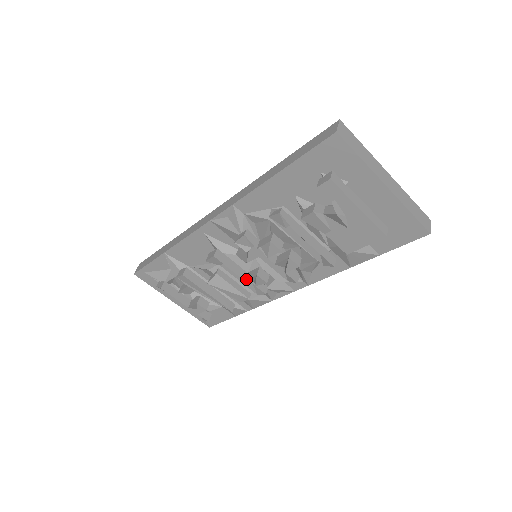
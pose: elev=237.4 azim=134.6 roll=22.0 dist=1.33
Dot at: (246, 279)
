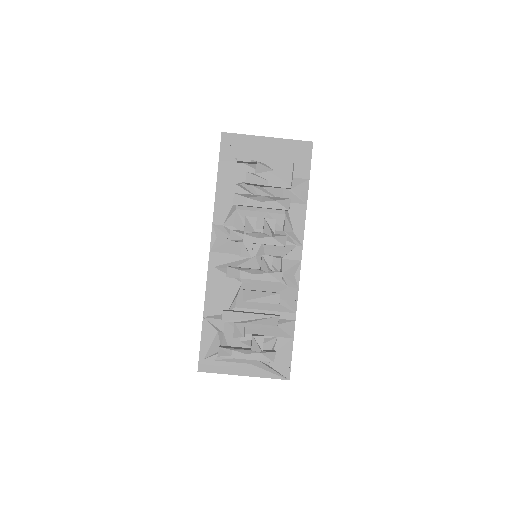
Dot at: (260, 268)
